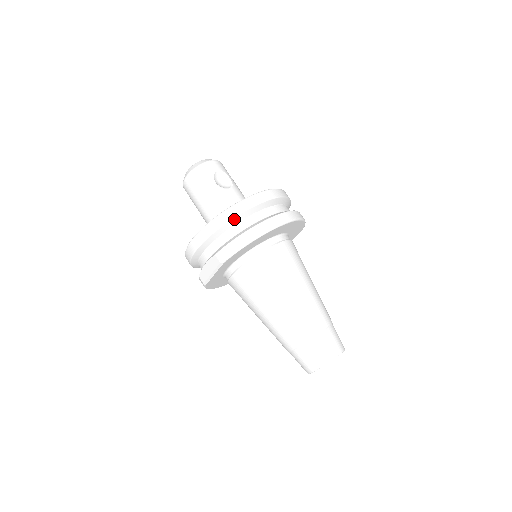
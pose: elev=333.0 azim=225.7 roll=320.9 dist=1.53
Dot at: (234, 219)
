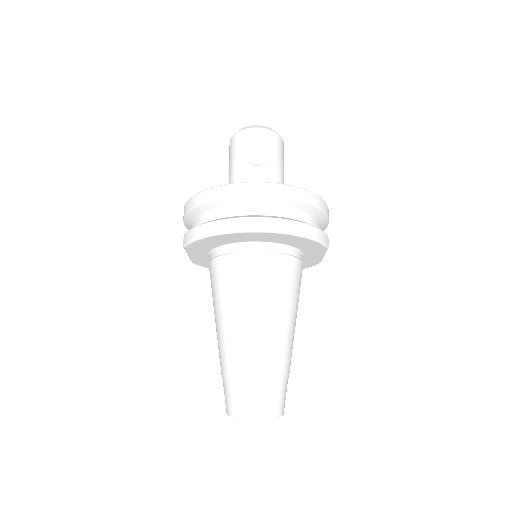
Dot at: (207, 204)
